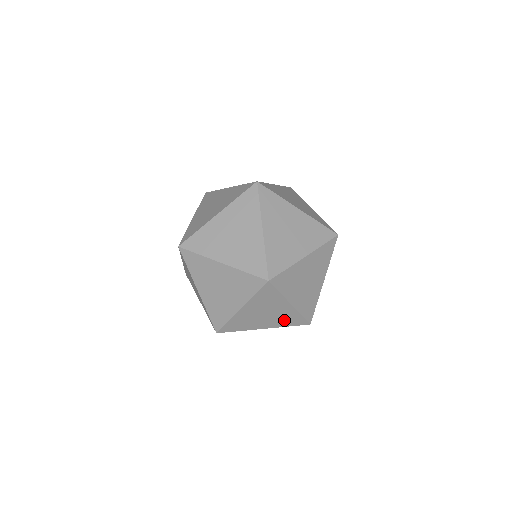
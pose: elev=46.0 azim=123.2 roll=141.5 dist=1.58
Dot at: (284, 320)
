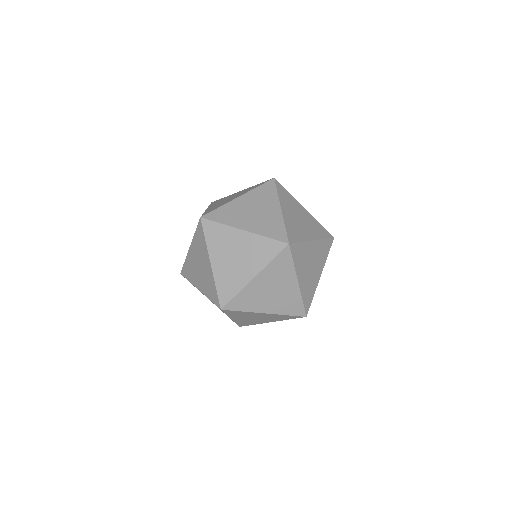
Dot at: occluded
